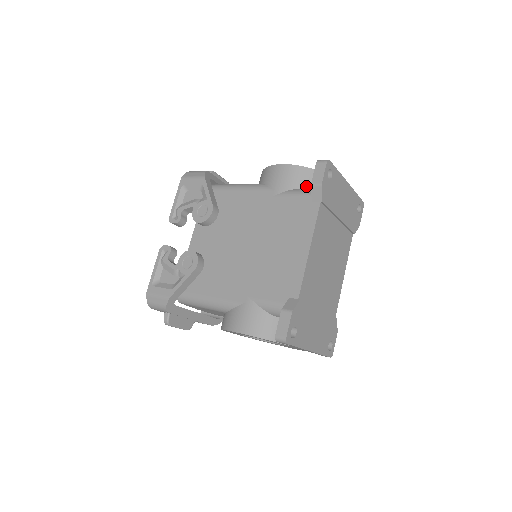
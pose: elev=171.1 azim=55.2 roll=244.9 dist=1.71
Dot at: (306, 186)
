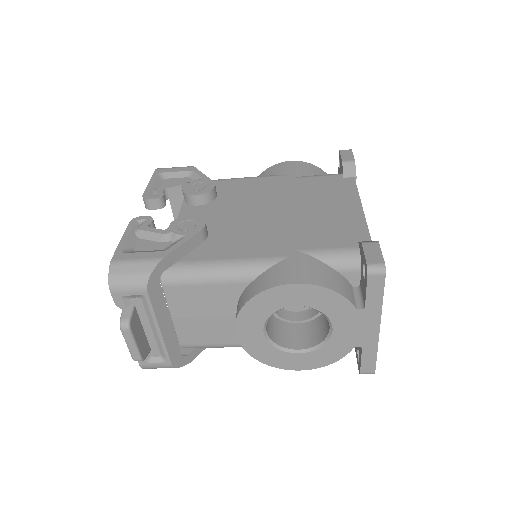
Dot at: occluded
